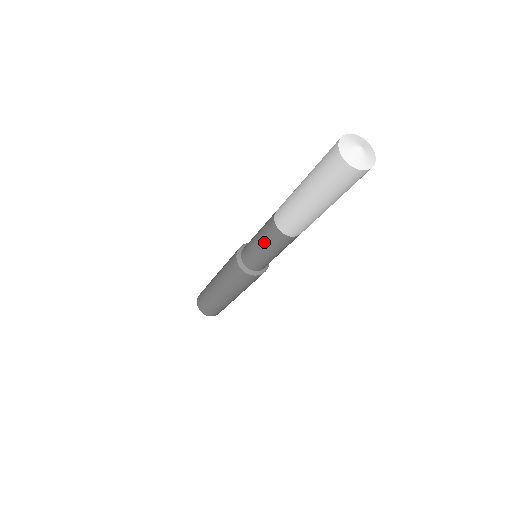
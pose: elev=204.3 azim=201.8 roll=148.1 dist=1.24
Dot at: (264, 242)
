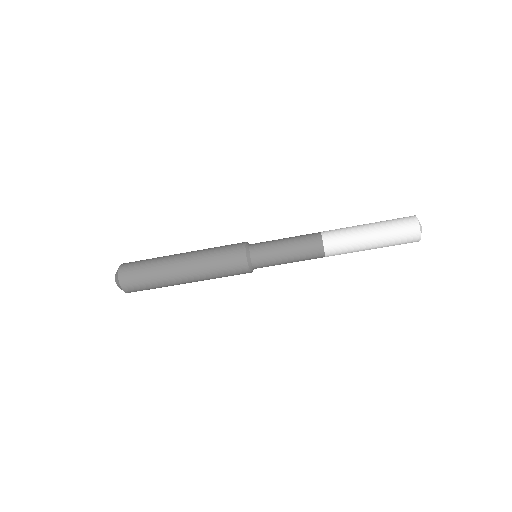
Dot at: (298, 252)
